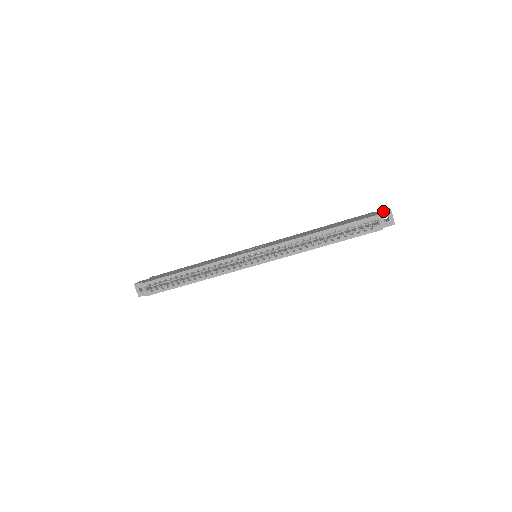
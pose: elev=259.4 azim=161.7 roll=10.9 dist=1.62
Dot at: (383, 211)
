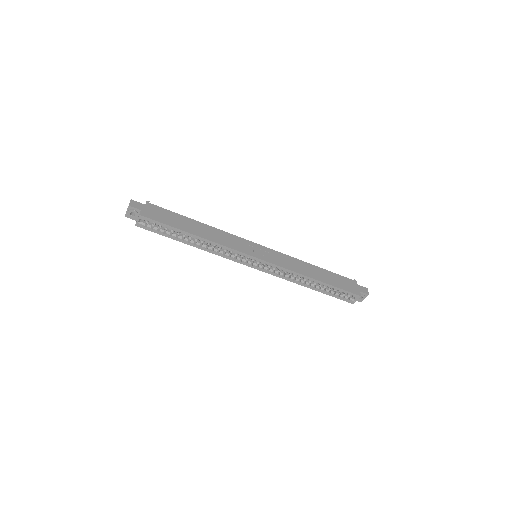
Dot at: (364, 292)
